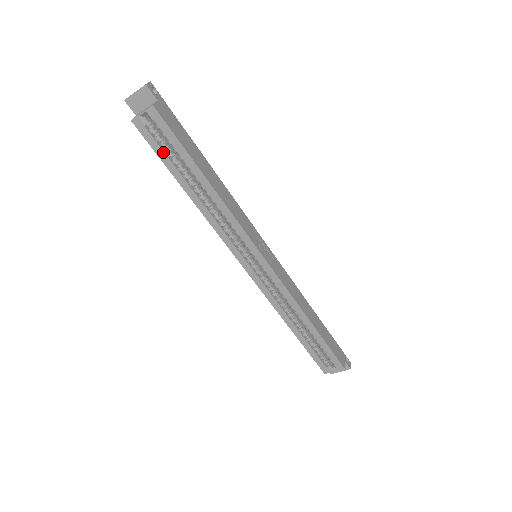
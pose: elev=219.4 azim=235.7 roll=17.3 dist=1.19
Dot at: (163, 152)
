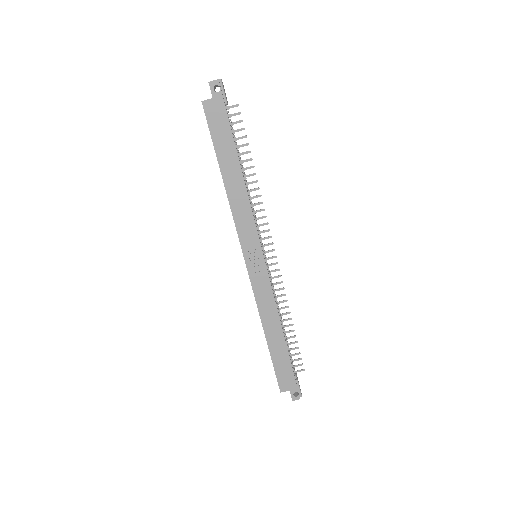
Dot at: occluded
